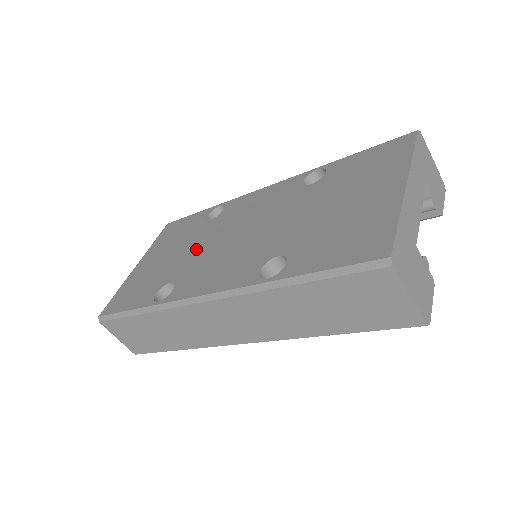
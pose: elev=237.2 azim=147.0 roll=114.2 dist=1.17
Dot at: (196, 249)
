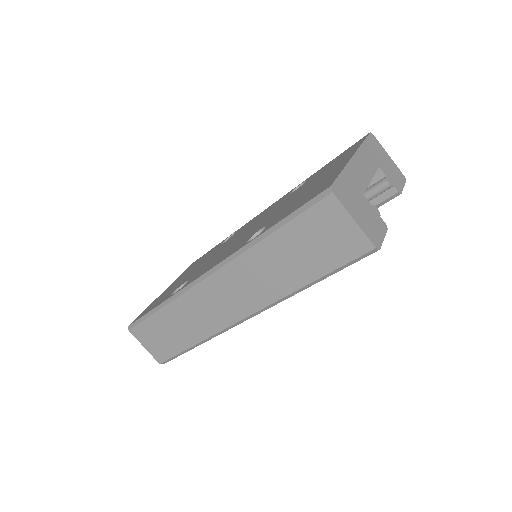
Dot at: (208, 259)
